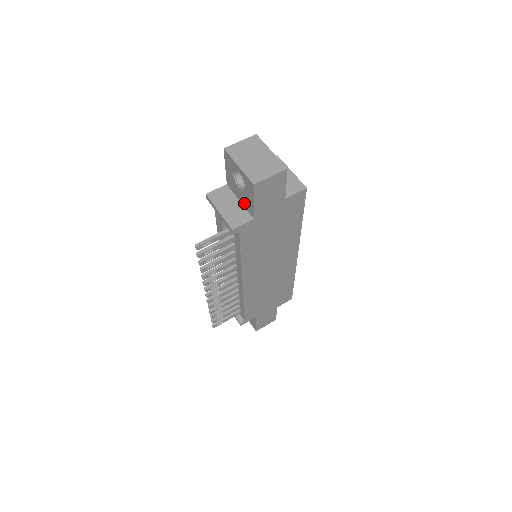
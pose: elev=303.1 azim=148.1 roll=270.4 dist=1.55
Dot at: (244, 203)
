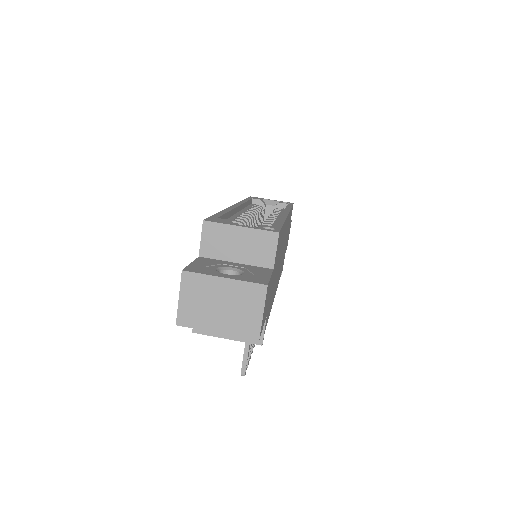
Dot at: occluded
